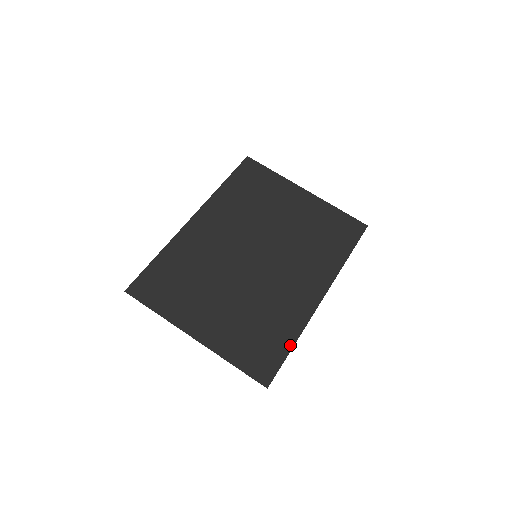
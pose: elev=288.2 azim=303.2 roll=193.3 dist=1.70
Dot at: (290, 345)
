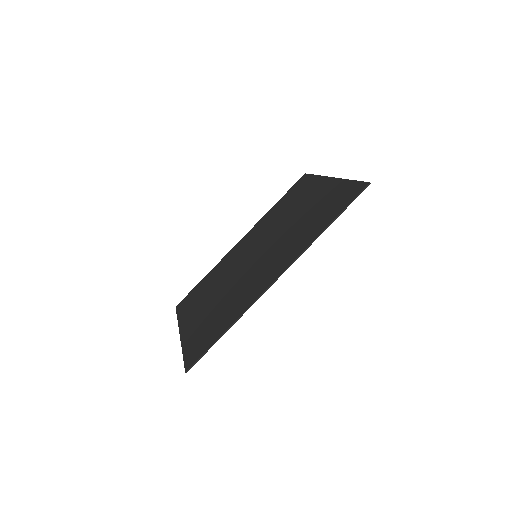
Dot at: (224, 331)
